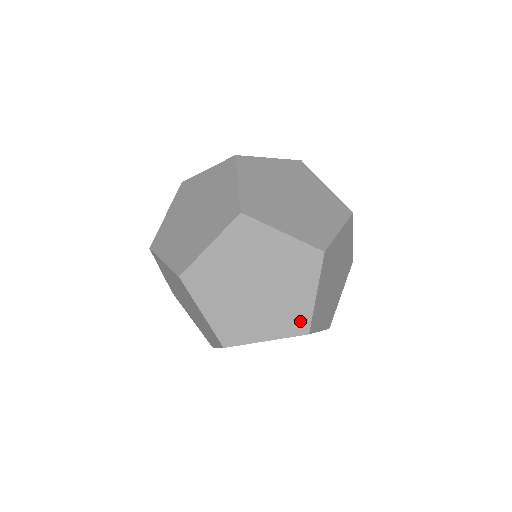
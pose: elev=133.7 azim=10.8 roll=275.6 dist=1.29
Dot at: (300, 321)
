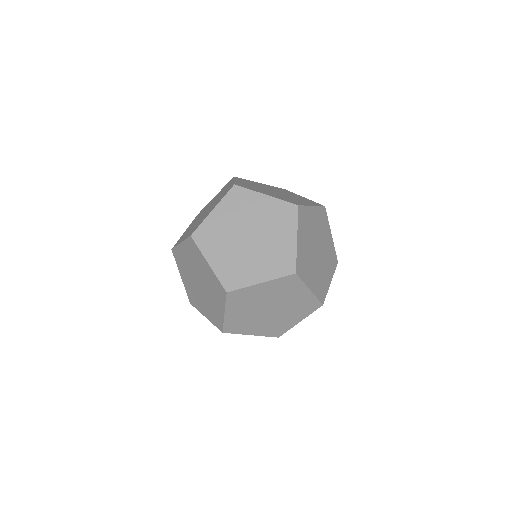
Dot at: (235, 281)
